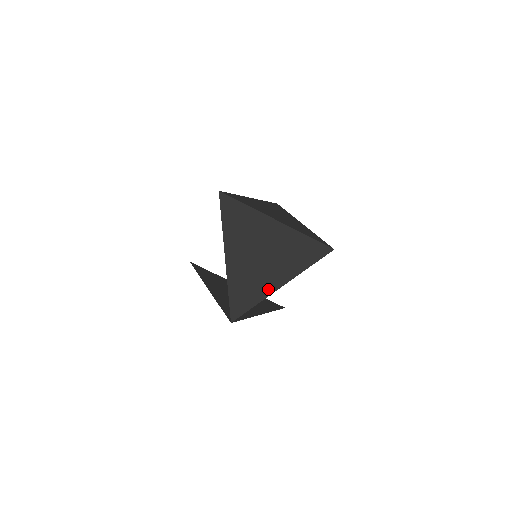
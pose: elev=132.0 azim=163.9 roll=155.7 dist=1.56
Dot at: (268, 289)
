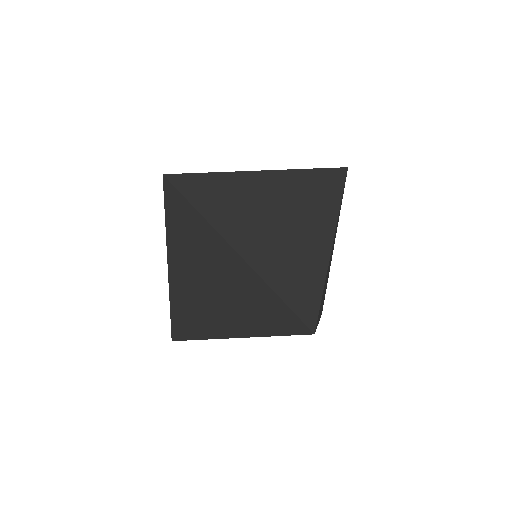
Dot at: (214, 331)
